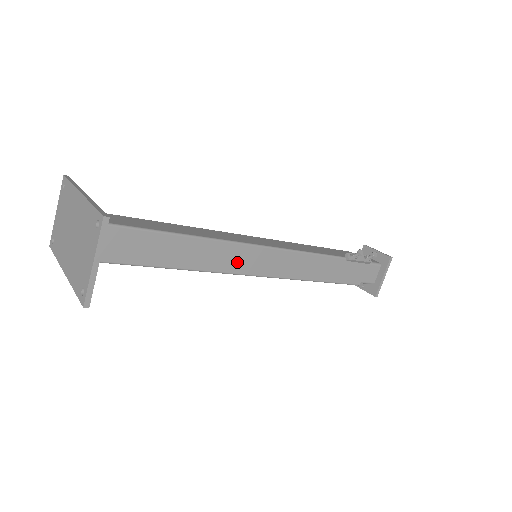
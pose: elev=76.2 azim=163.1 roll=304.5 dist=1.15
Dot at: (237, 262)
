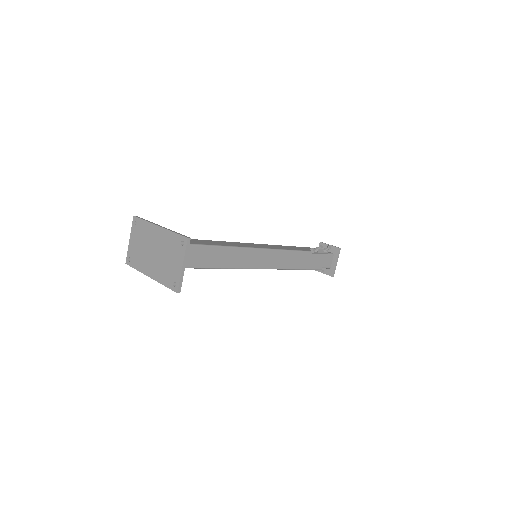
Dot at: (247, 261)
